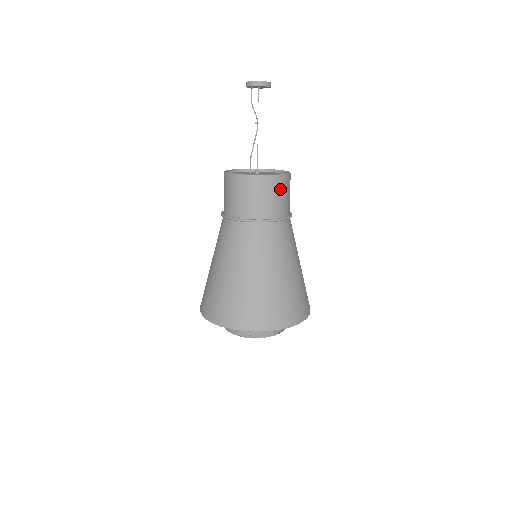
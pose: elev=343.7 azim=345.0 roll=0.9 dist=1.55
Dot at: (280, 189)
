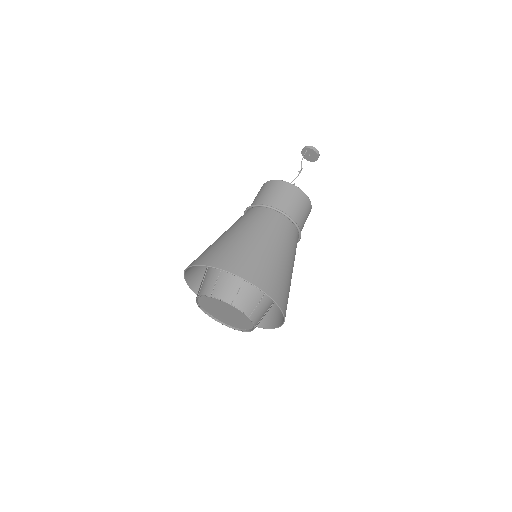
Dot at: (306, 209)
